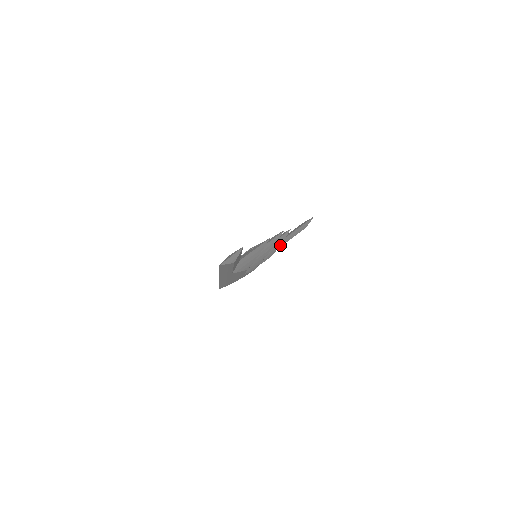
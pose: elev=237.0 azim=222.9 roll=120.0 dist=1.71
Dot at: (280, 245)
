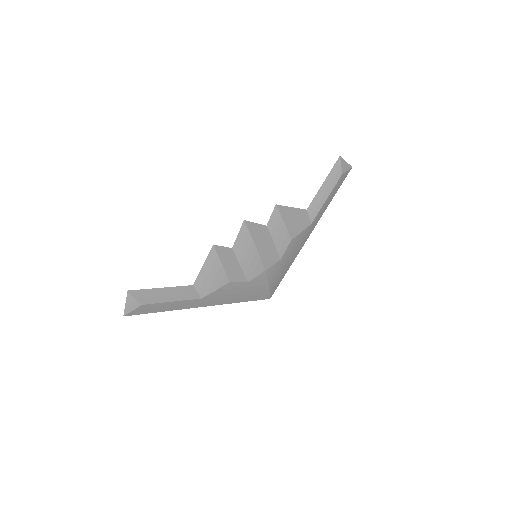
Dot at: (312, 217)
